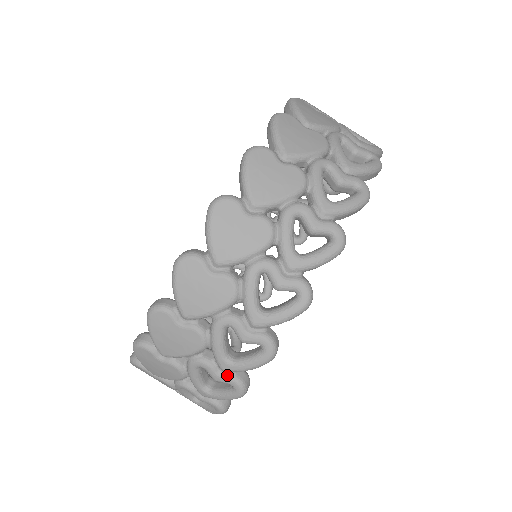
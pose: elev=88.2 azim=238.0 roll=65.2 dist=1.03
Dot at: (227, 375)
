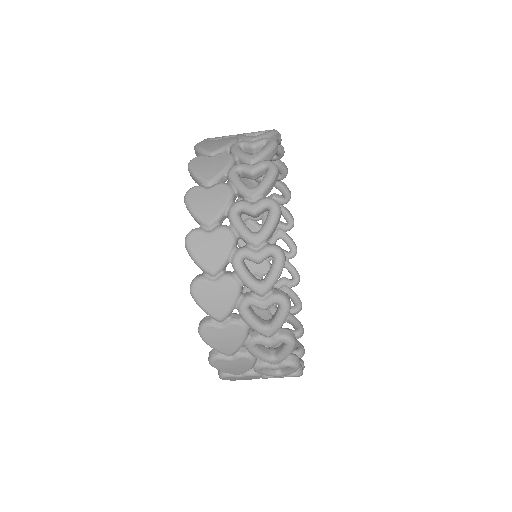
Dot at: occluded
